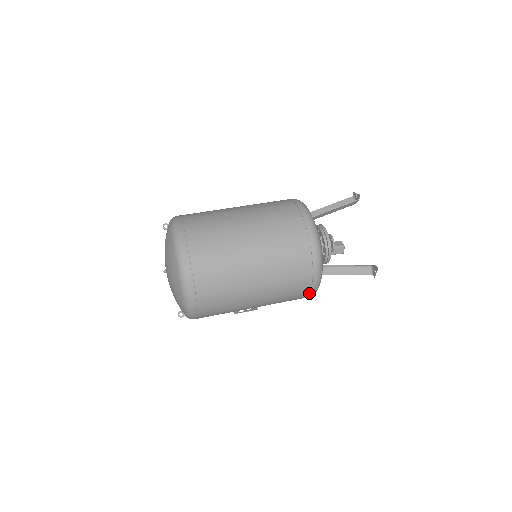
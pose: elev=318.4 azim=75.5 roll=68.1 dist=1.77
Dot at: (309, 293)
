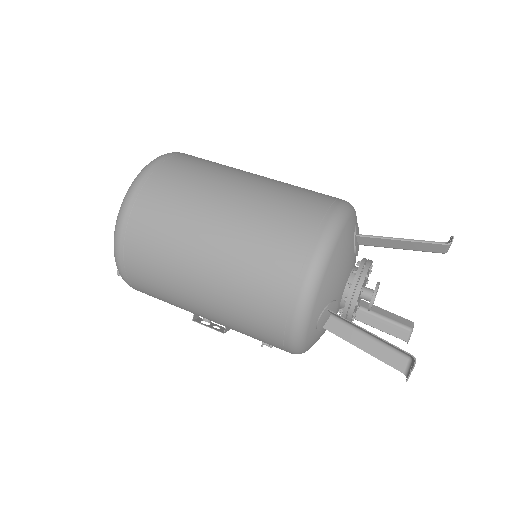
Dot at: (283, 338)
